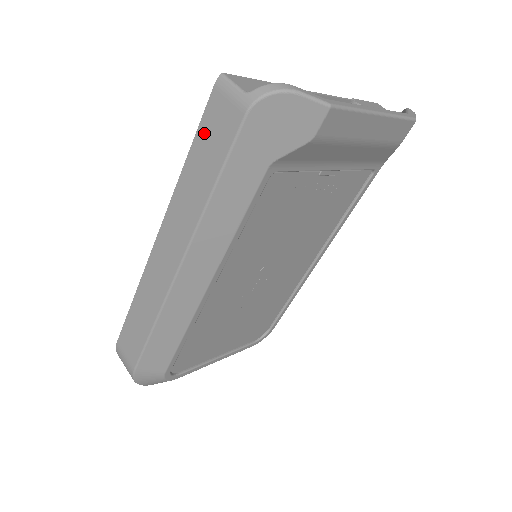
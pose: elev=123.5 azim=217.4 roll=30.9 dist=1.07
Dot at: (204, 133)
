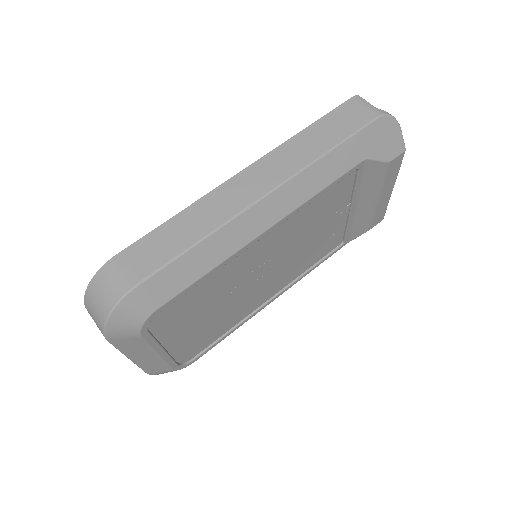
Dot at: (334, 117)
